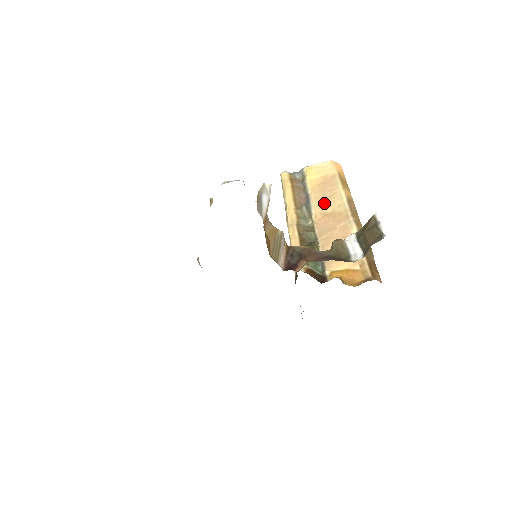
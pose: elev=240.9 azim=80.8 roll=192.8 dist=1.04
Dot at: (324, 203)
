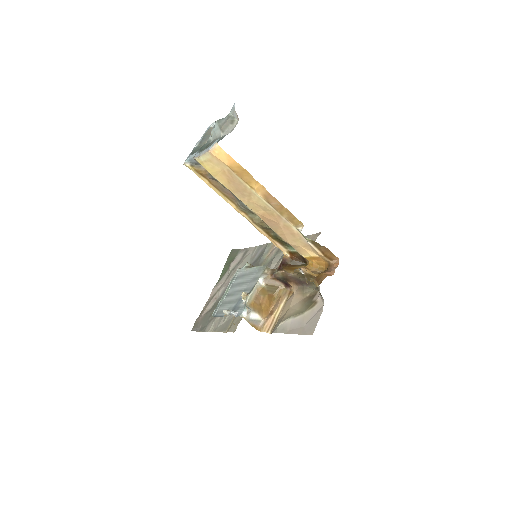
Dot at: (252, 205)
